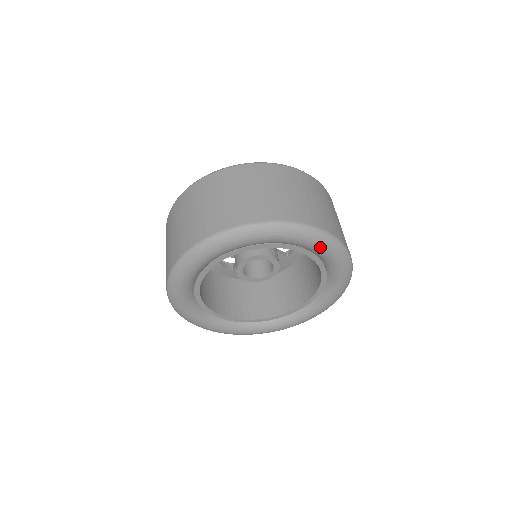
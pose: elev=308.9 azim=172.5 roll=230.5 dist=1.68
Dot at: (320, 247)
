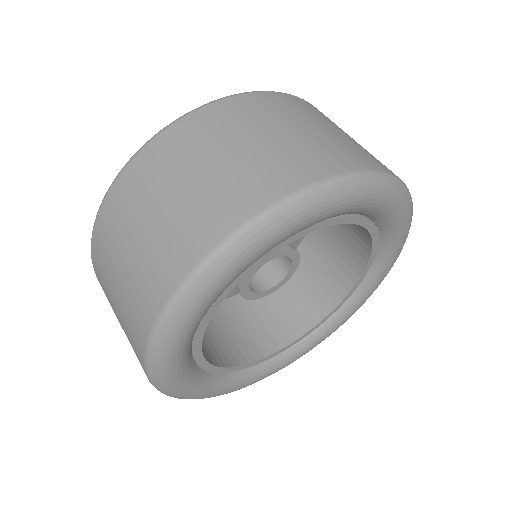
Dot at: (398, 249)
